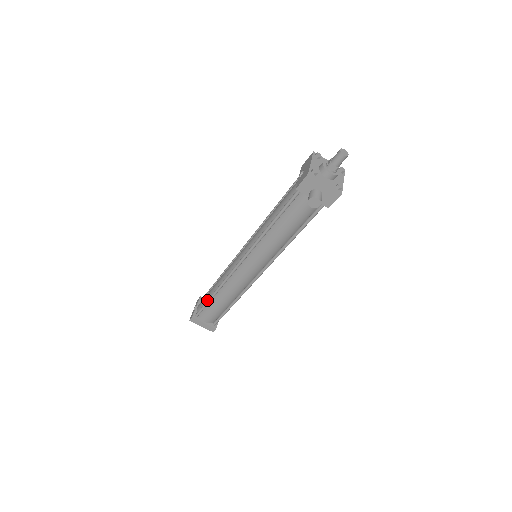
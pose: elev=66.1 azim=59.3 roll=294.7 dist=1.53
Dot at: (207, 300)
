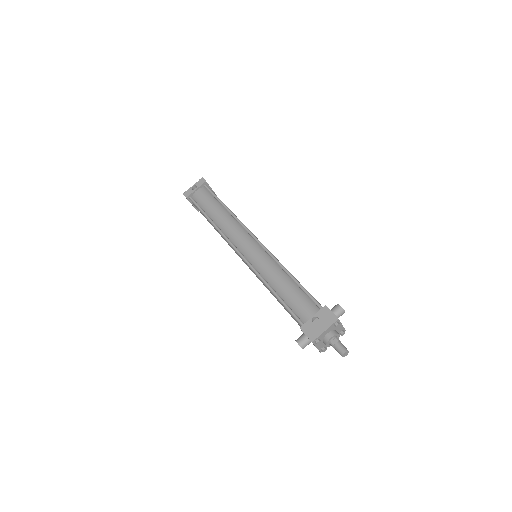
Dot at: (204, 213)
